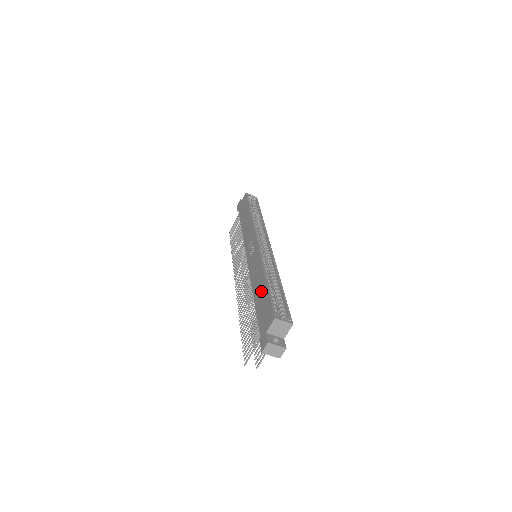
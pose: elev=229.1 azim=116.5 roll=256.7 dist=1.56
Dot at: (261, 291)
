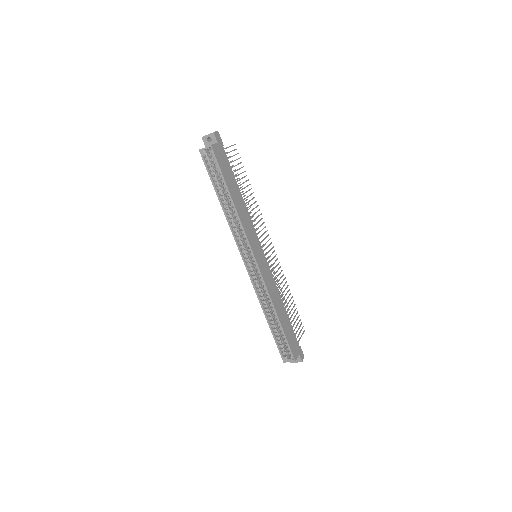
Dot at: occluded
